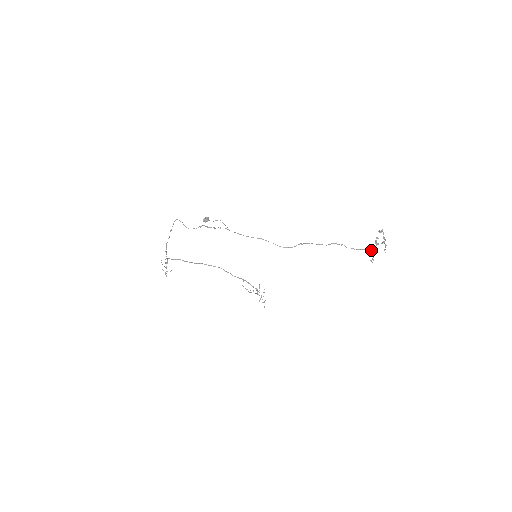
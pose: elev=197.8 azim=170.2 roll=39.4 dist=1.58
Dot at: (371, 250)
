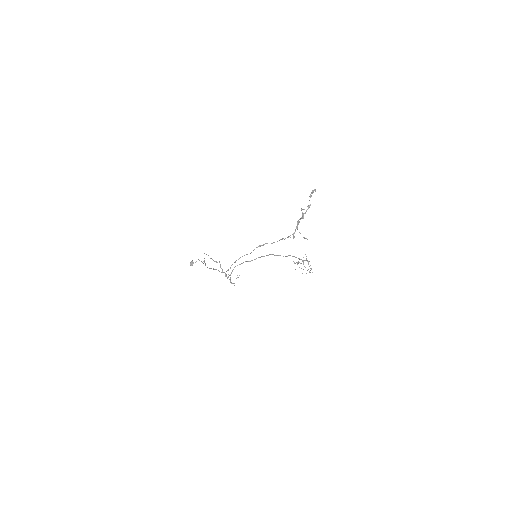
Dot at: (284, 239)
